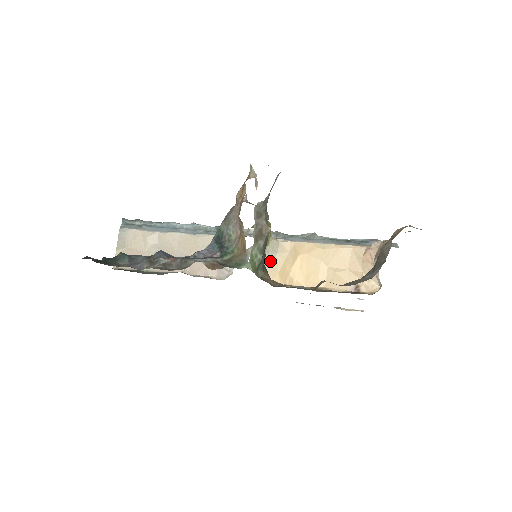
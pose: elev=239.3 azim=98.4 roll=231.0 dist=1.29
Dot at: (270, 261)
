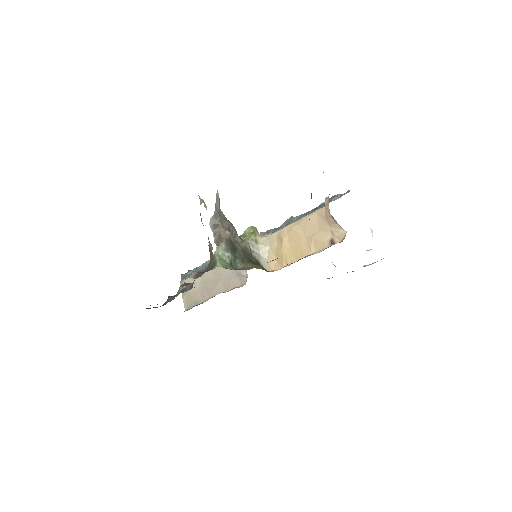
Dot at: (266, 255)
